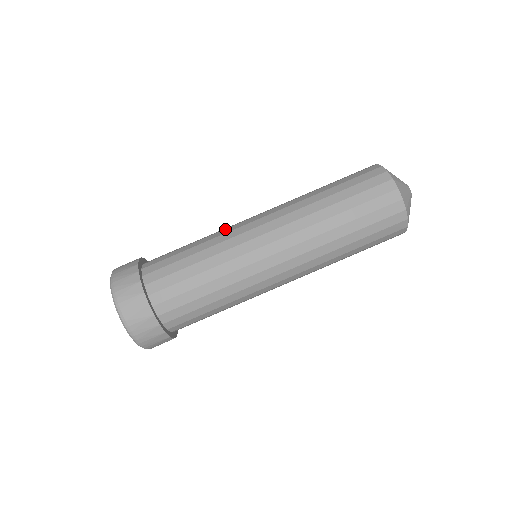
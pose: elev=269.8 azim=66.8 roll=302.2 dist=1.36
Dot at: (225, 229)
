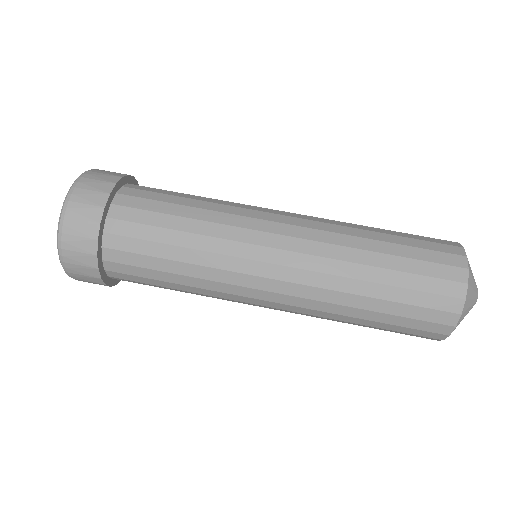
Dot at: occluded
